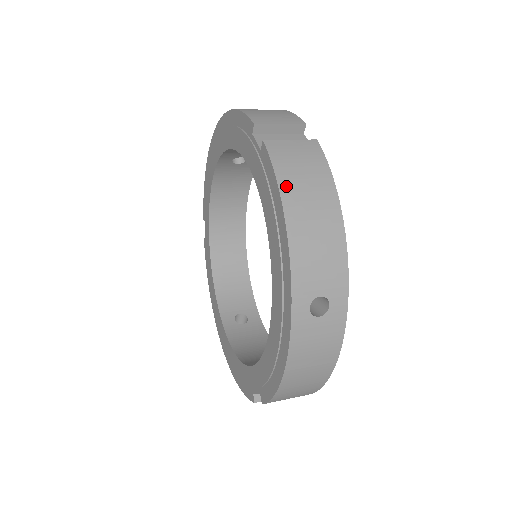
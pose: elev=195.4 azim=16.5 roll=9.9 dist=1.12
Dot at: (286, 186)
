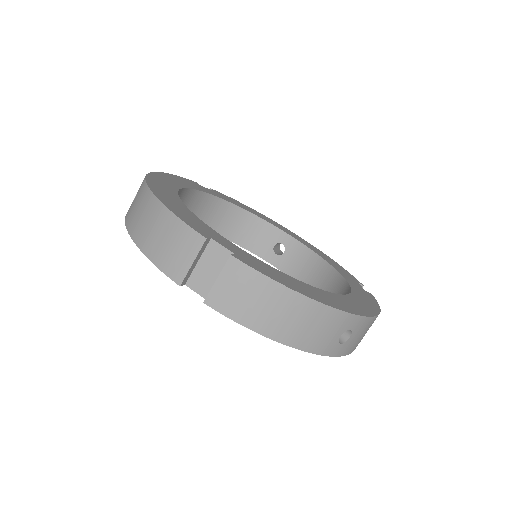
Dot at: (256, 325)
